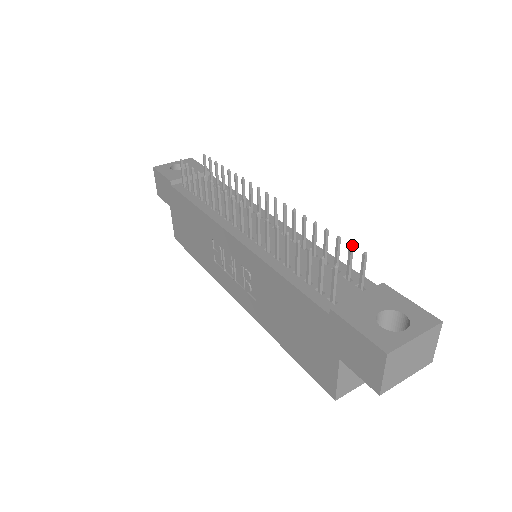
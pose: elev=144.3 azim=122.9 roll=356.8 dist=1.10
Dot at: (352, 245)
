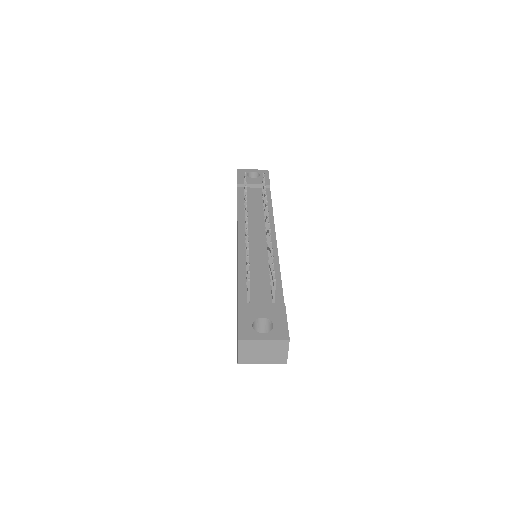
Dot at: (274, 271)
